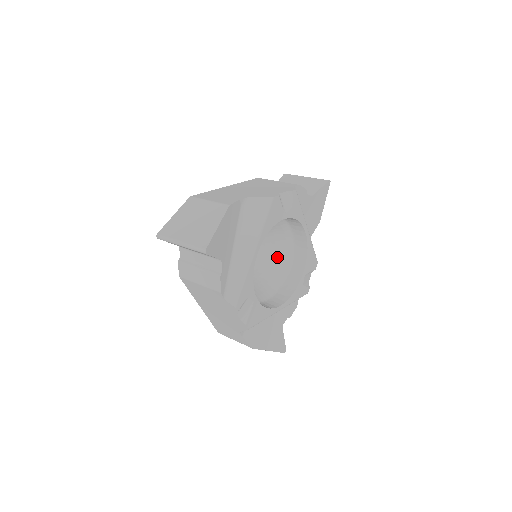
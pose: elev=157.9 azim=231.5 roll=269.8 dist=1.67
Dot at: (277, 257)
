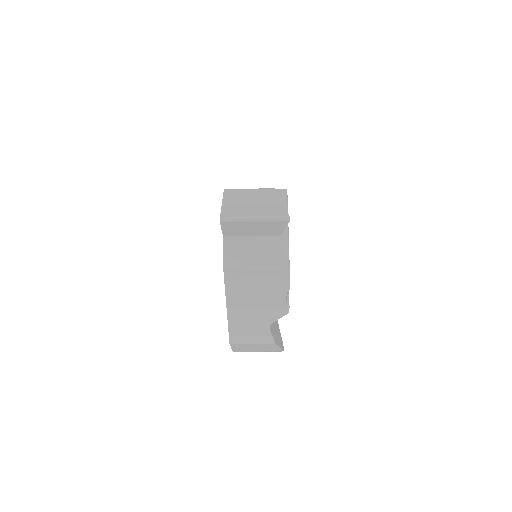
Dot at: occluded
